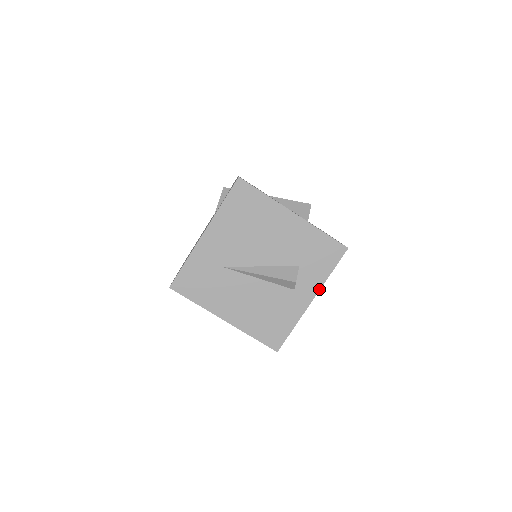
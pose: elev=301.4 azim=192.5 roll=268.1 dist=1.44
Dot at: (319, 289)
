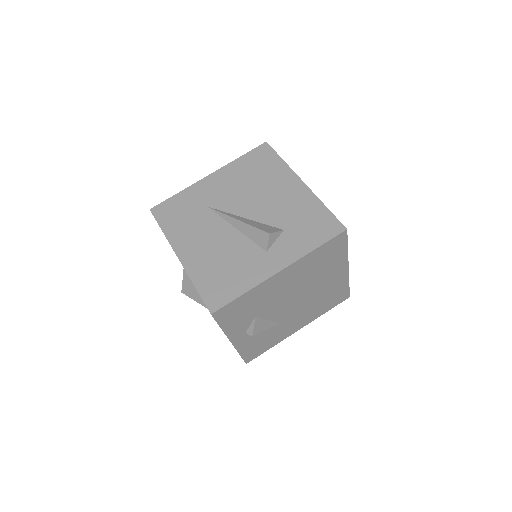
Dot at: (295, 261)
